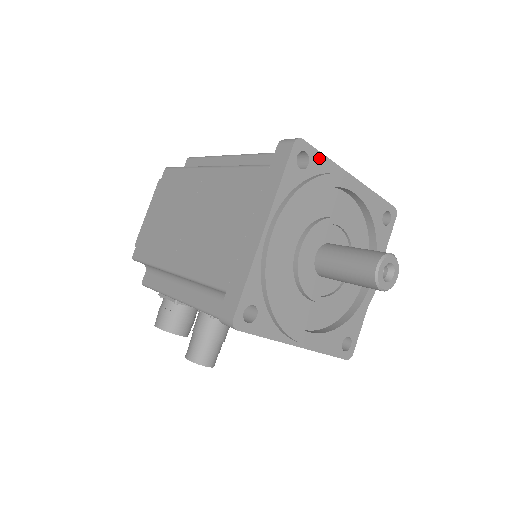
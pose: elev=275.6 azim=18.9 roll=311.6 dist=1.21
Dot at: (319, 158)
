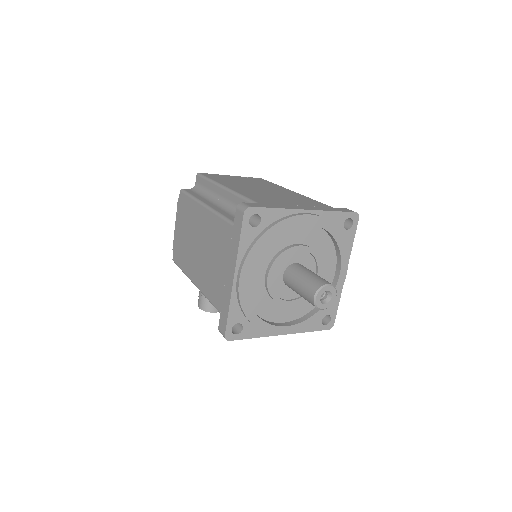
Dot at: (269, 212)
